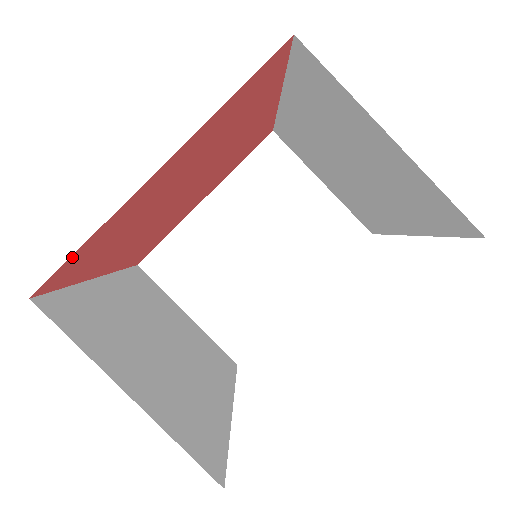
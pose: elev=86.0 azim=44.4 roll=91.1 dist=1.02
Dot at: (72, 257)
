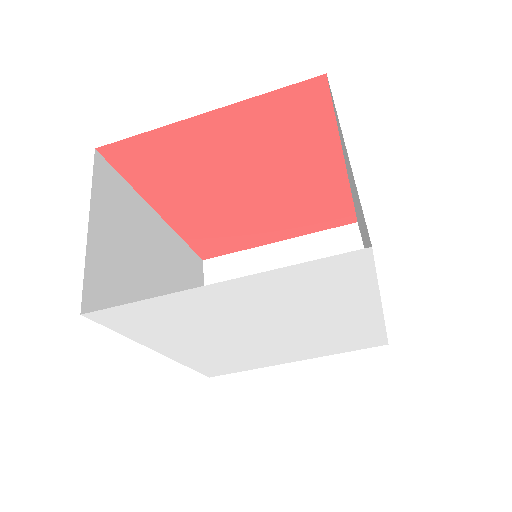
Dot at: (130, 140)
